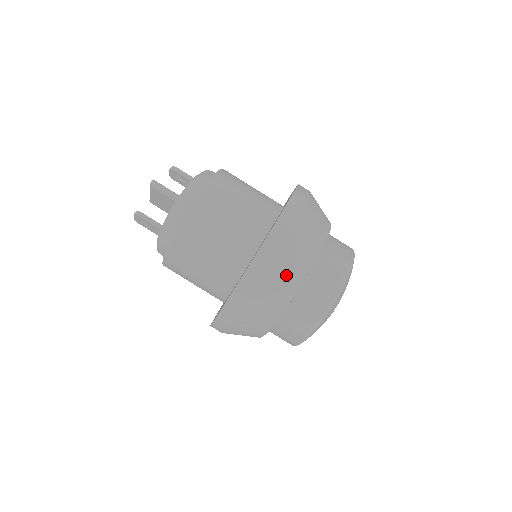
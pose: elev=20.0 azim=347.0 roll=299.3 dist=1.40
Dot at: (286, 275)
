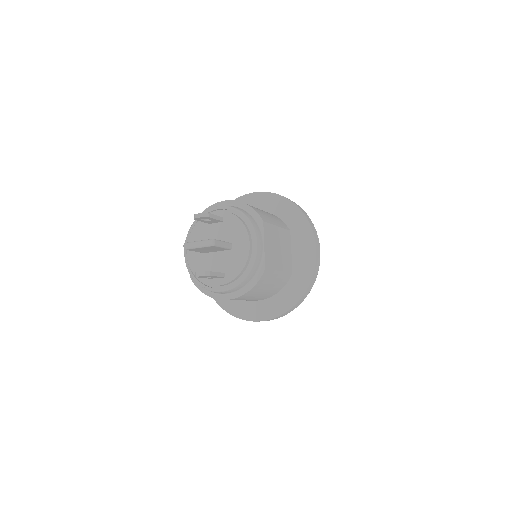
Dot at: occluded
